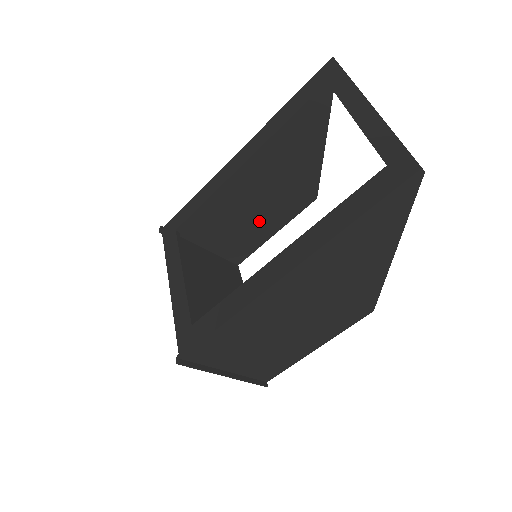
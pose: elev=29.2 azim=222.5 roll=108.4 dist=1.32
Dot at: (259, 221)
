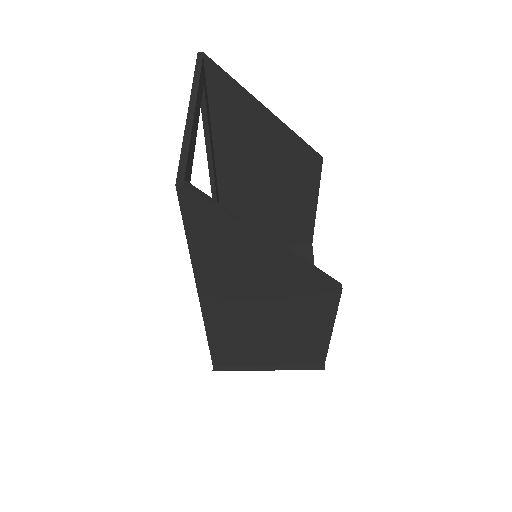
Dot at: (289, 205)
